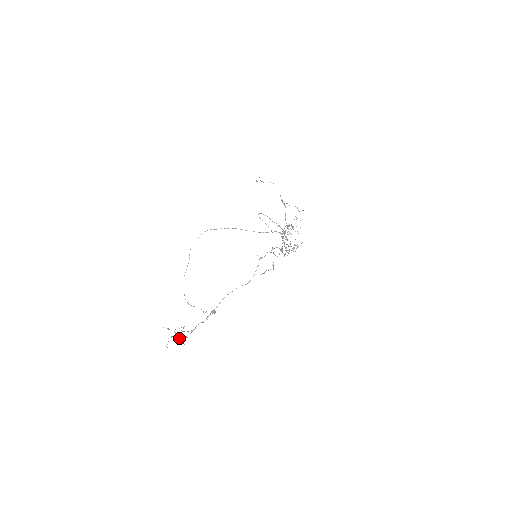
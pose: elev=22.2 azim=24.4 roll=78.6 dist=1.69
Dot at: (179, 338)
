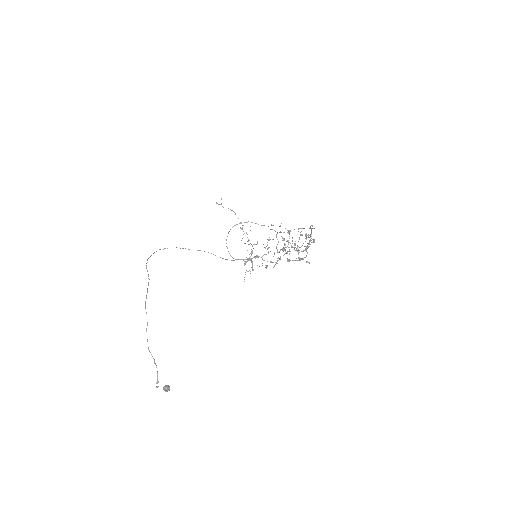
Dot at: occluded
